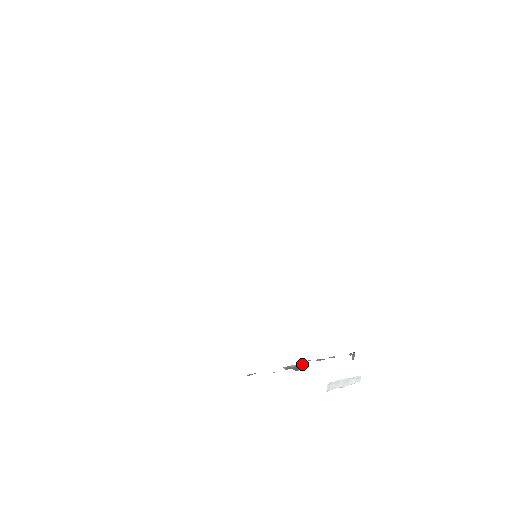
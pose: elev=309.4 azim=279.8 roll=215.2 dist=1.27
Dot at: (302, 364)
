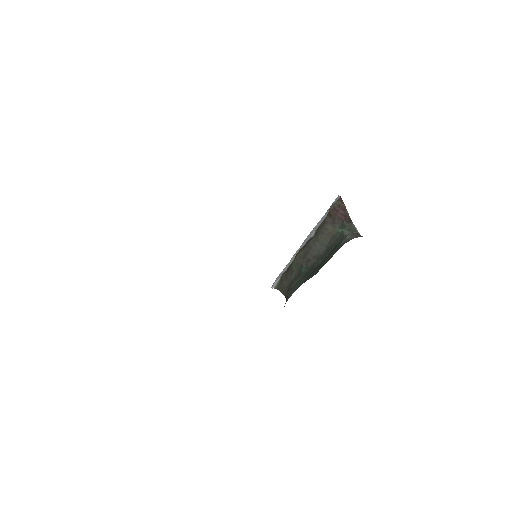
Dot at: occluded
